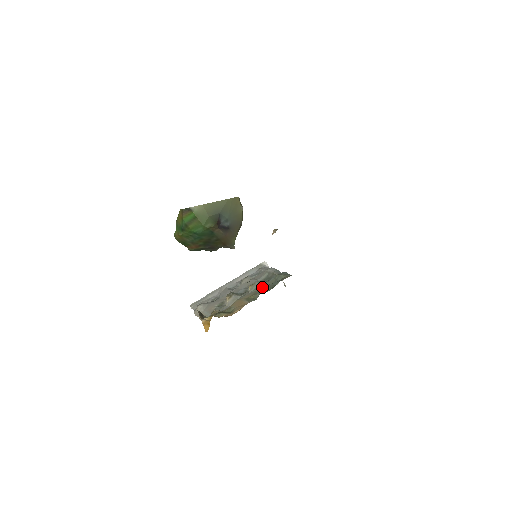
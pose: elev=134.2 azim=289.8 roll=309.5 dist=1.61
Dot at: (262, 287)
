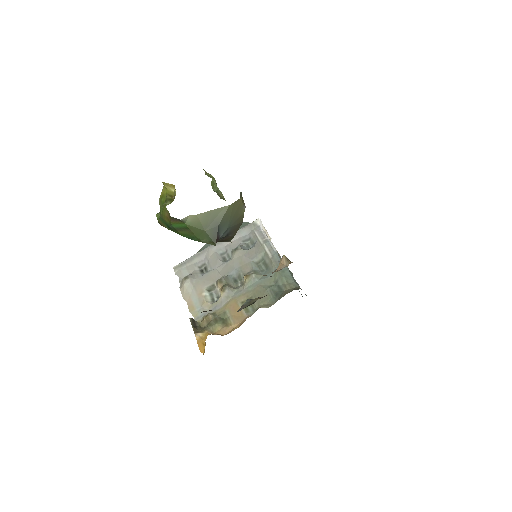
Dot at: (260, 288)
